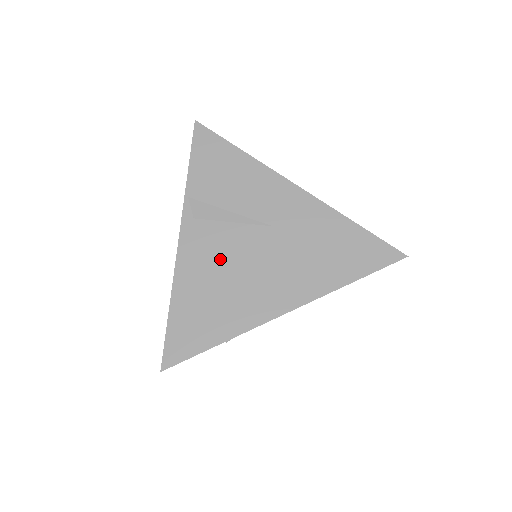
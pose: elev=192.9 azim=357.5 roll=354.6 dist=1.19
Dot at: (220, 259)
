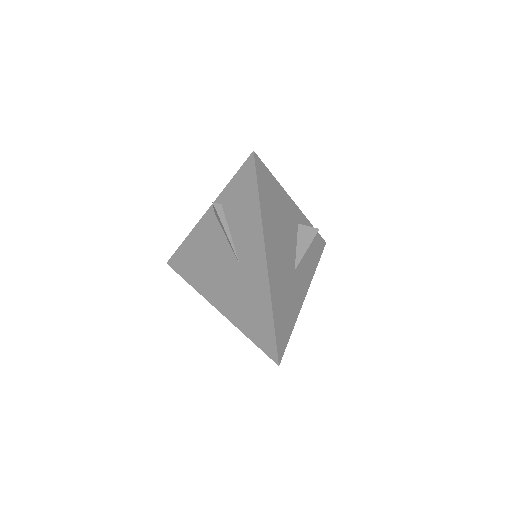
Dot at: (211, 249)
